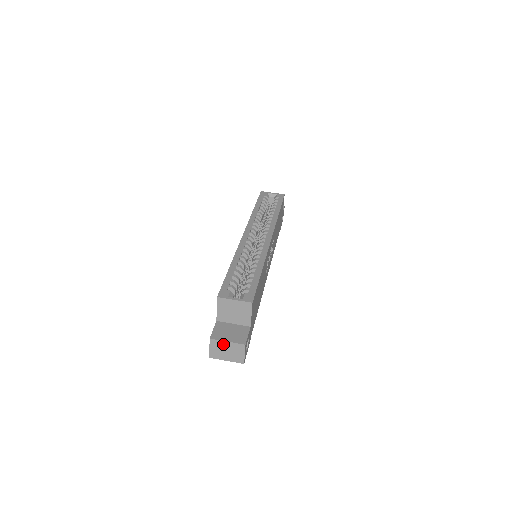
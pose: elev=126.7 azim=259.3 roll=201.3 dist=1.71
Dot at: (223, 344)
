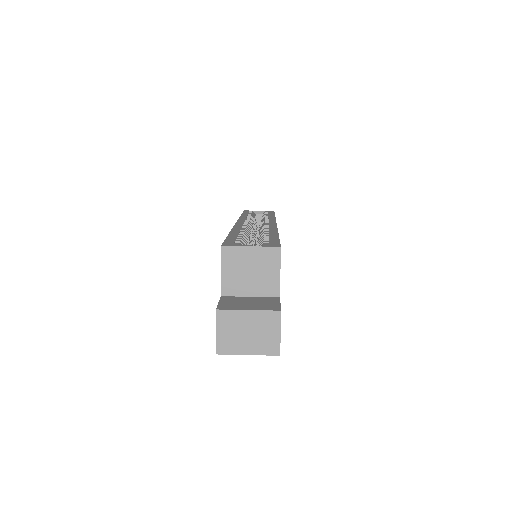
Dot at: (240, 317)
